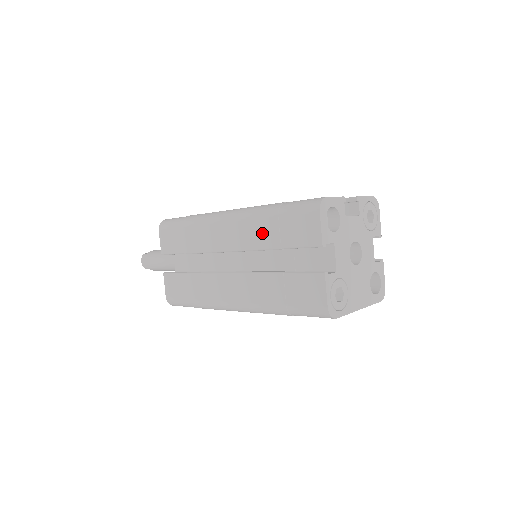
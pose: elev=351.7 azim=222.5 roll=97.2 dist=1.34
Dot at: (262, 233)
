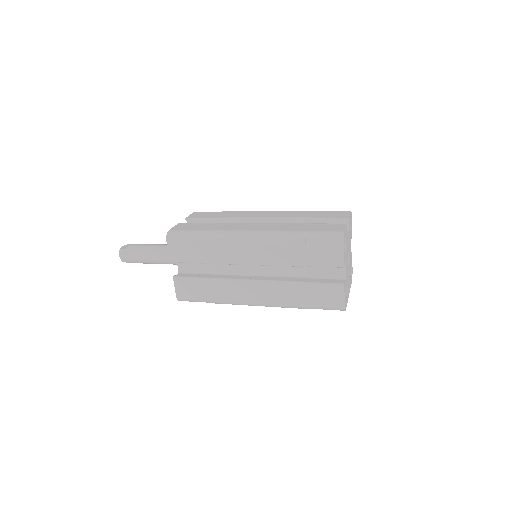
Dot at: (289, 254)
